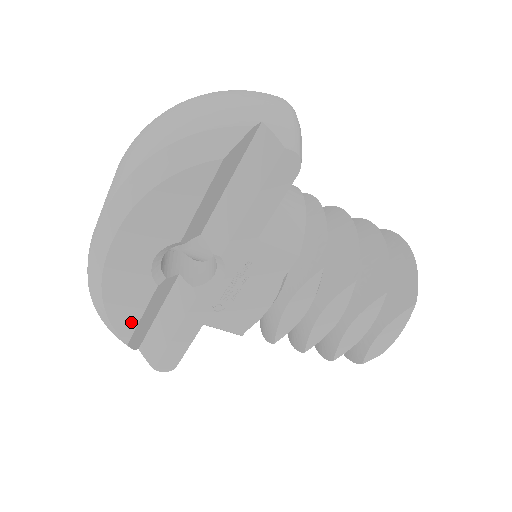
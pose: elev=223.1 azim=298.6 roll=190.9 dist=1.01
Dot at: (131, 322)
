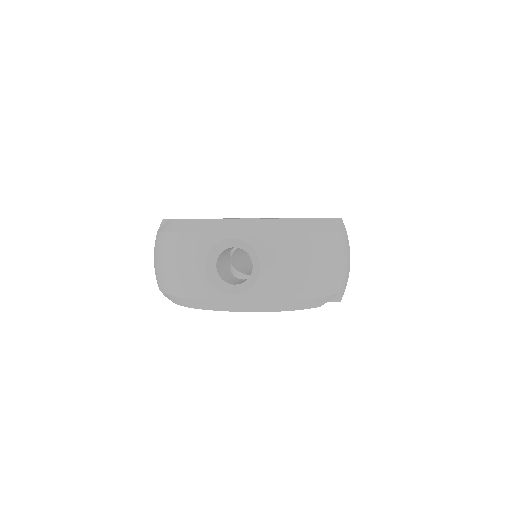
Dot at: occluded
